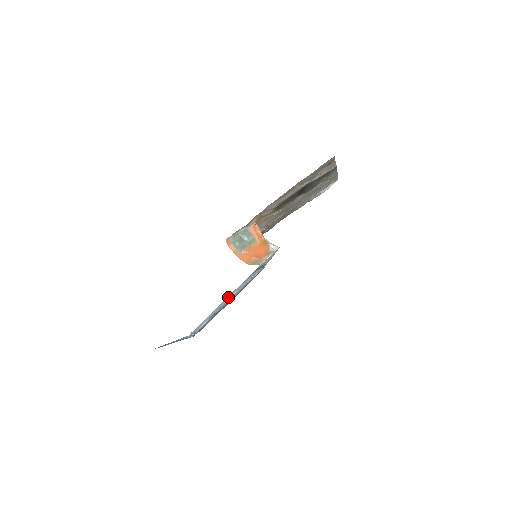
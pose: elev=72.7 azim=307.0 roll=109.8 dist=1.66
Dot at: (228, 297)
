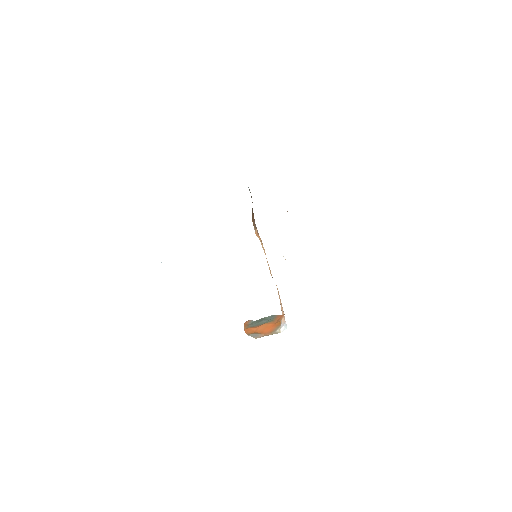
Dot at: occluded
